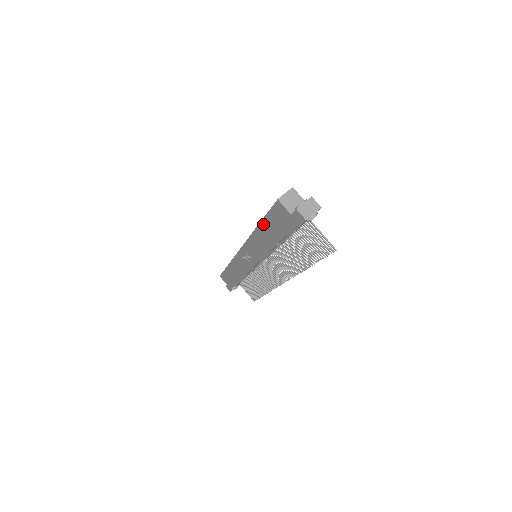
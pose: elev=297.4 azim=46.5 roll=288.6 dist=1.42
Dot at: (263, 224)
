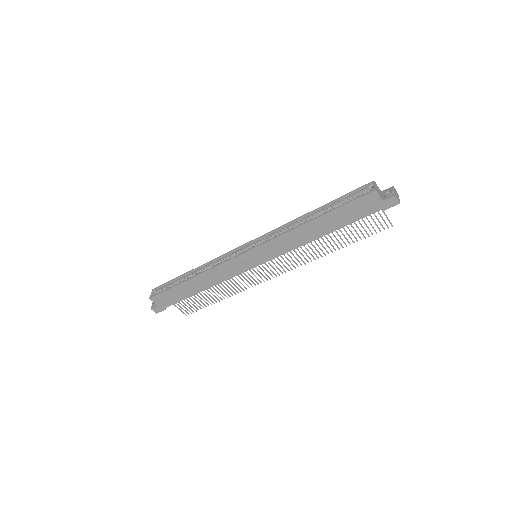
Dot at: (327, 216)
